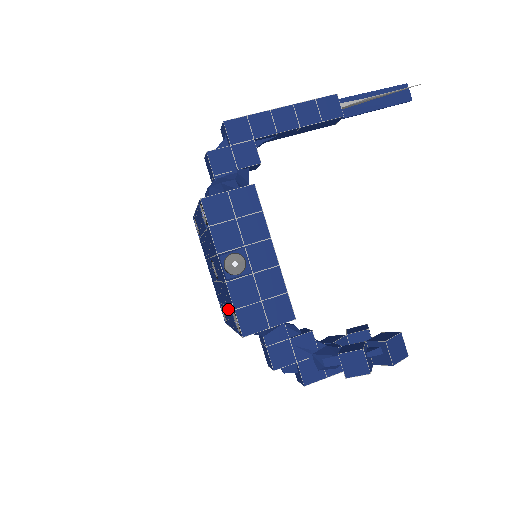
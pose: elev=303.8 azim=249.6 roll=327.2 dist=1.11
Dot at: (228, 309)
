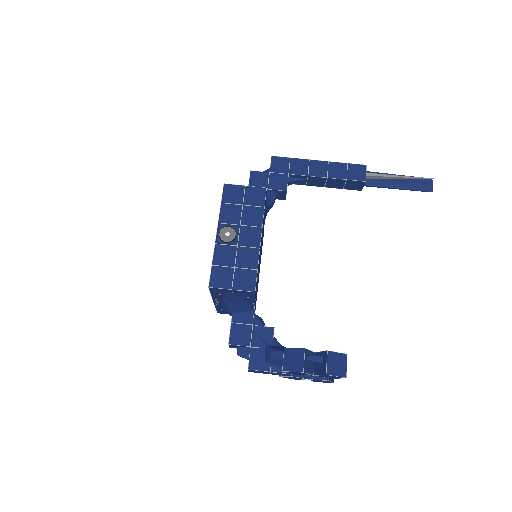
Dot at: occluded
